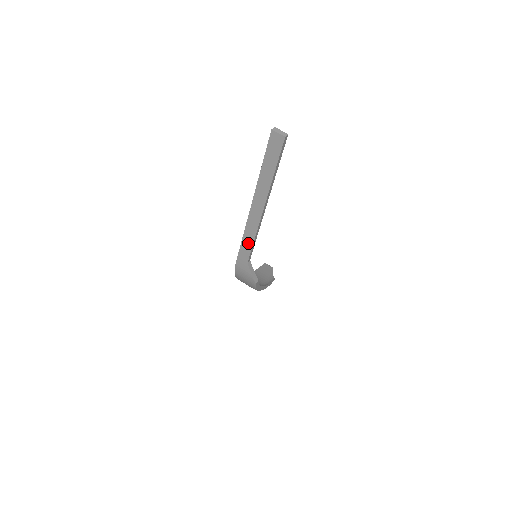
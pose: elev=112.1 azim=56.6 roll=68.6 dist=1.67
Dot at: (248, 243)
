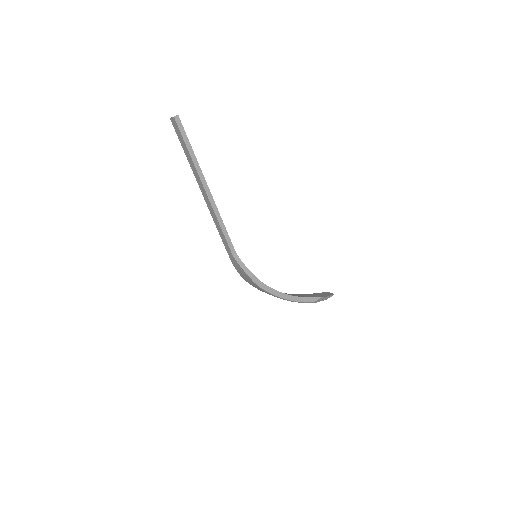
Dot at: (221, 233)
